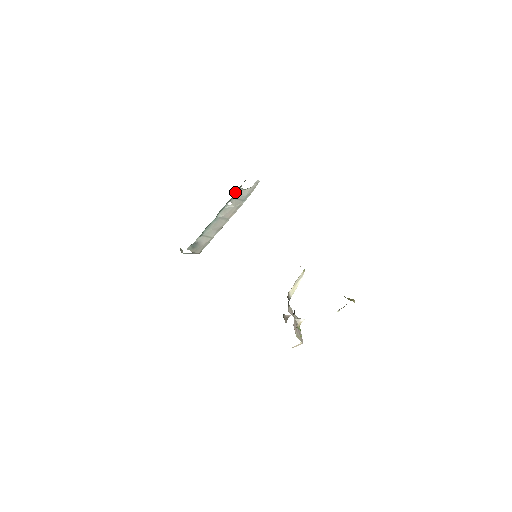
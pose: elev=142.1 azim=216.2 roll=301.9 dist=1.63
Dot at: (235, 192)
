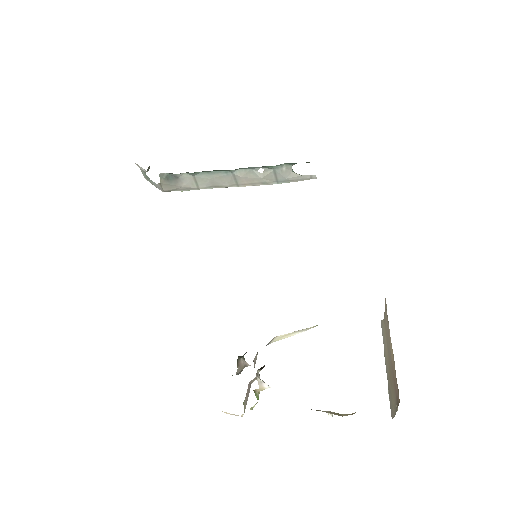
Dot at: (283, 164)
